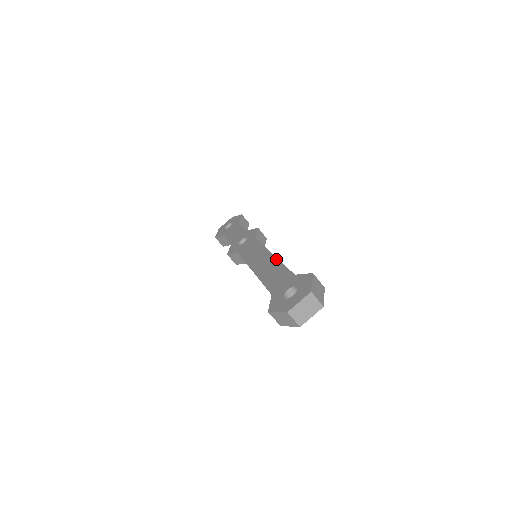
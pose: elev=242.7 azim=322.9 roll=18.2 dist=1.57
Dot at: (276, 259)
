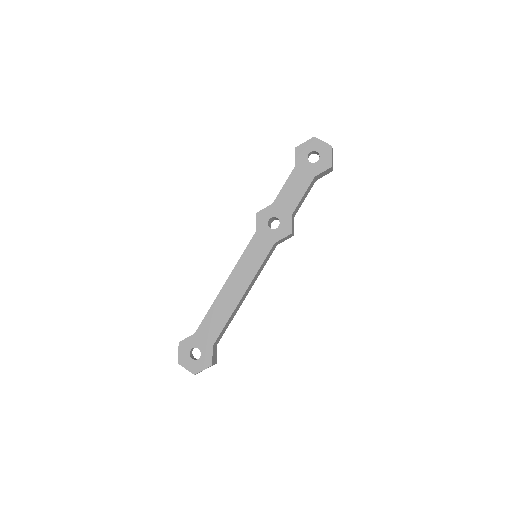
Dot at: (234, 308)
